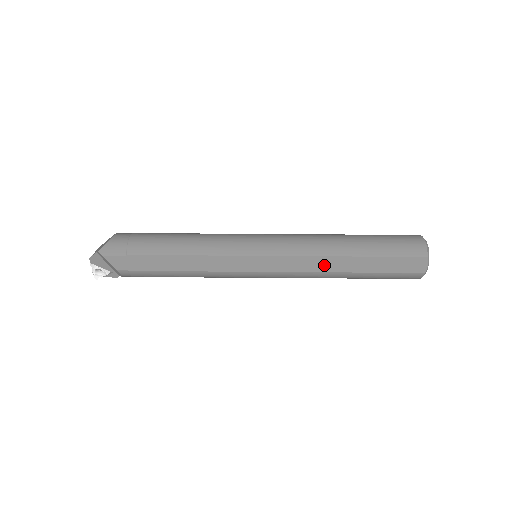
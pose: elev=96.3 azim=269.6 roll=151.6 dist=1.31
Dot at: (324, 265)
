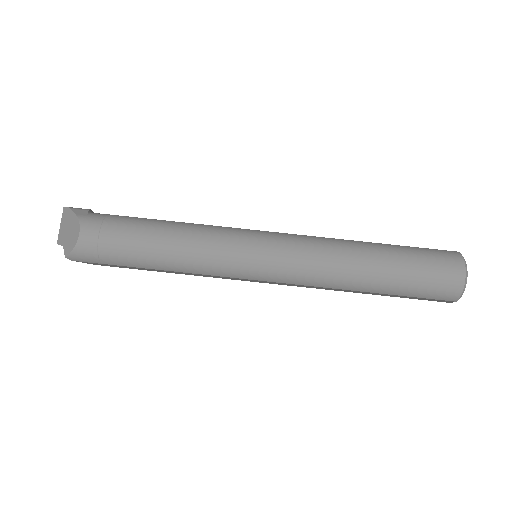
Dot at: (333, 289)
